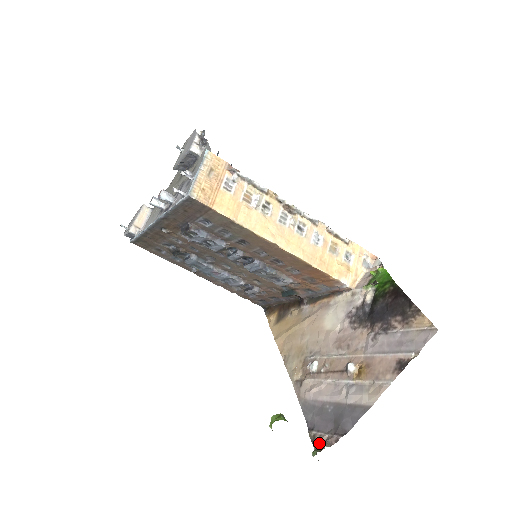
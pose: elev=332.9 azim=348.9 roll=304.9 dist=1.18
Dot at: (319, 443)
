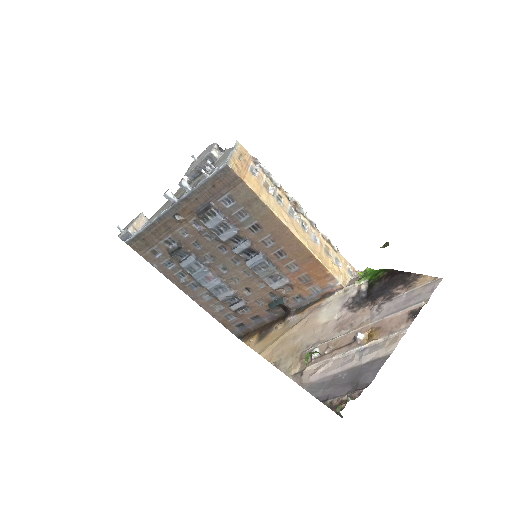
Dot at: (339, 404)
